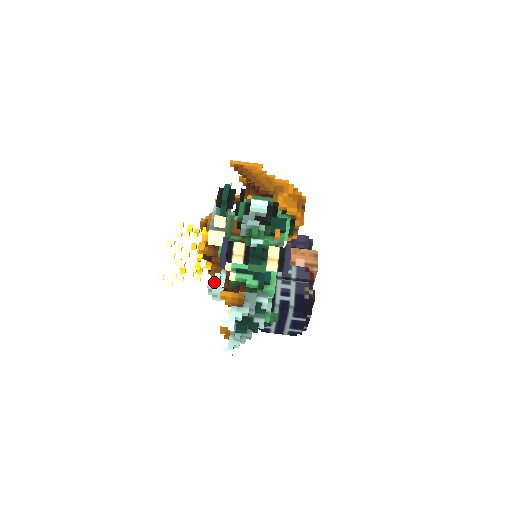
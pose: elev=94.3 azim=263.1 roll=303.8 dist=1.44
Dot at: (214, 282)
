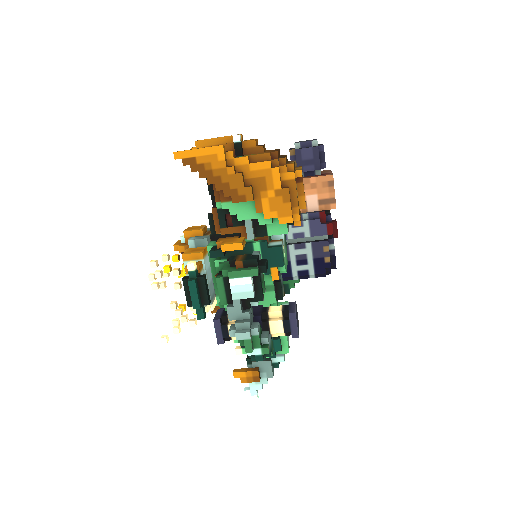
Dot at: occluded
